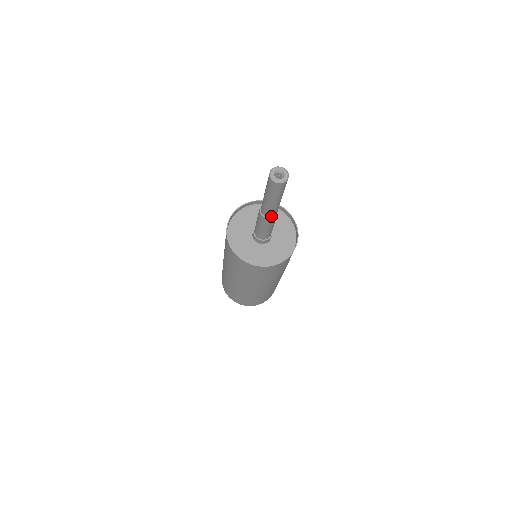
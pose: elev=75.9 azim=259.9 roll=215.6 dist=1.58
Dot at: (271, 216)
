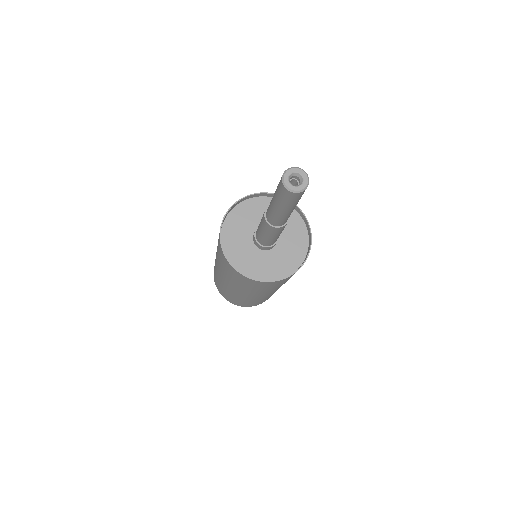
Dot at: (279, 225)
